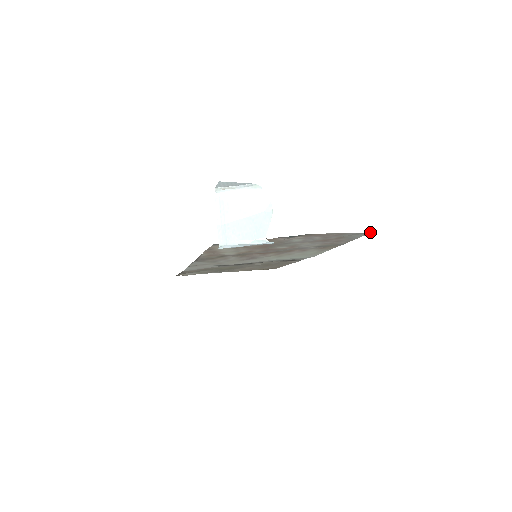
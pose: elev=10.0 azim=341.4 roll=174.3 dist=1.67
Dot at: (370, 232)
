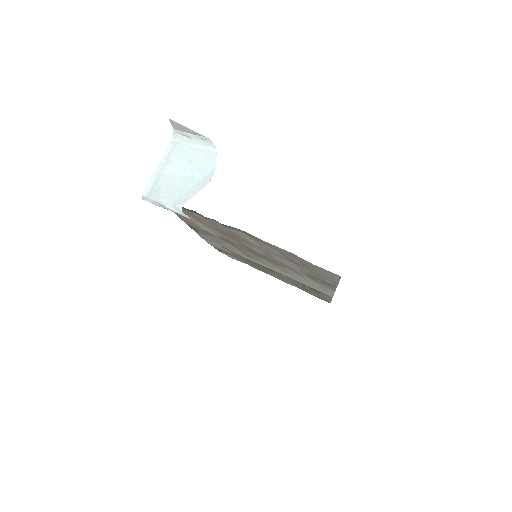
Dot at: (336, 274)
